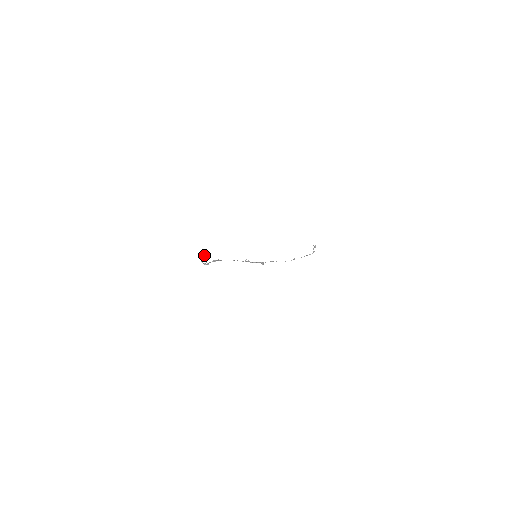
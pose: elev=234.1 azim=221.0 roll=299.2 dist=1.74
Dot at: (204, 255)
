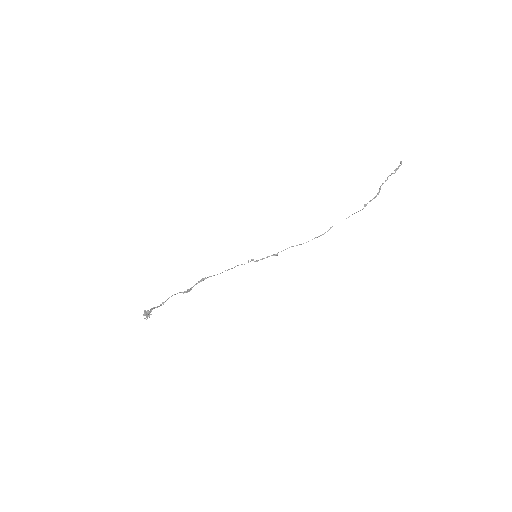
Dot at: occluded
